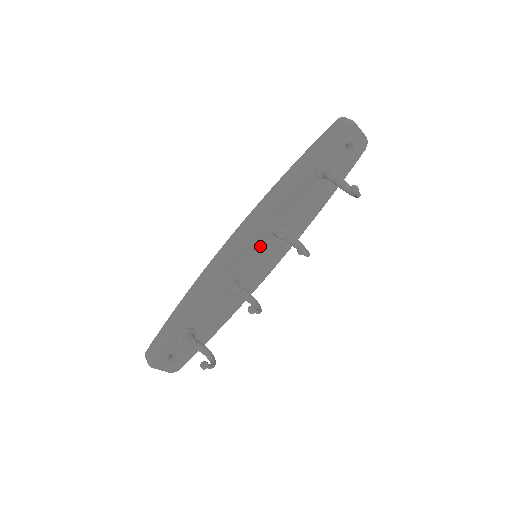
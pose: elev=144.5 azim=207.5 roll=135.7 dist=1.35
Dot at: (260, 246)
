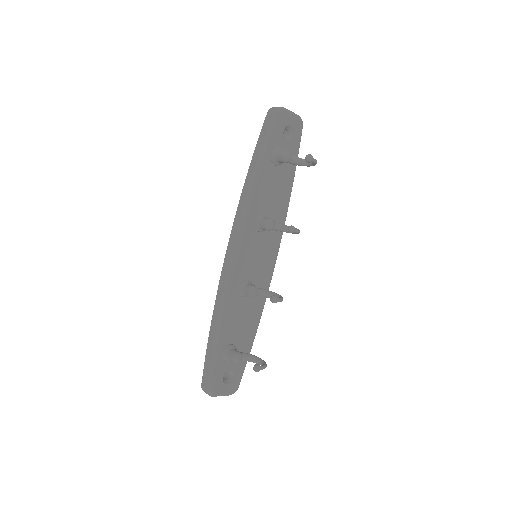
Dot at: (255, 245)
